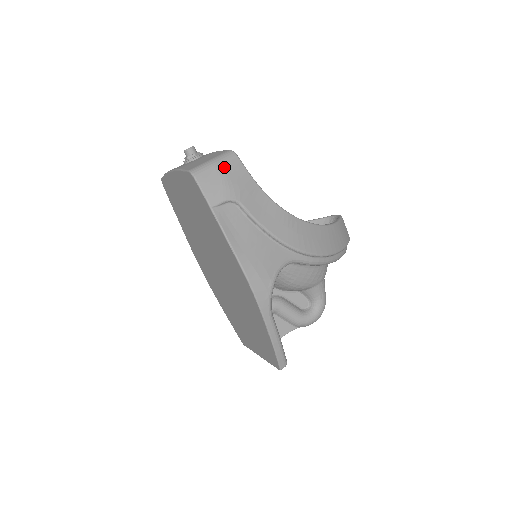
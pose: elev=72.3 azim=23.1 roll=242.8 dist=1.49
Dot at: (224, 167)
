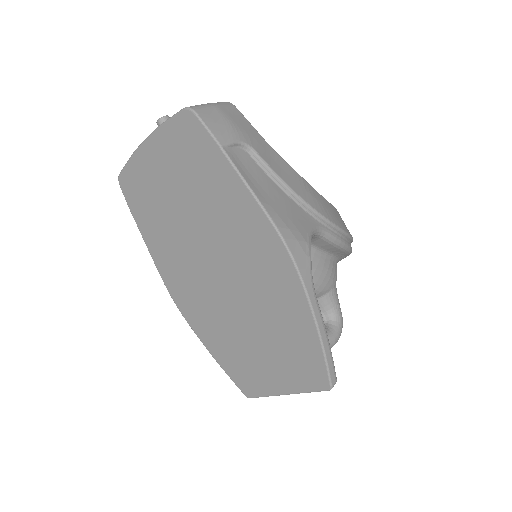
Dot at: (225, 110)
